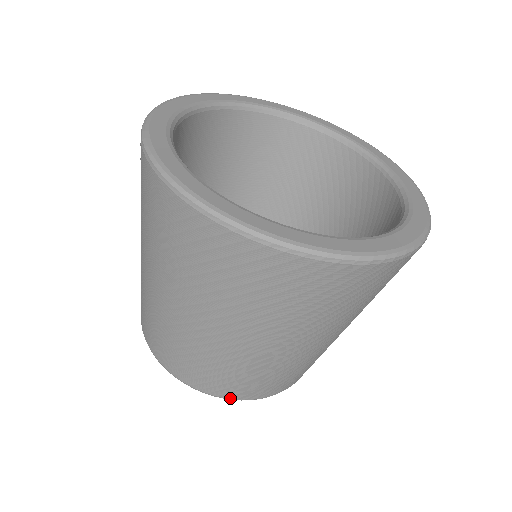
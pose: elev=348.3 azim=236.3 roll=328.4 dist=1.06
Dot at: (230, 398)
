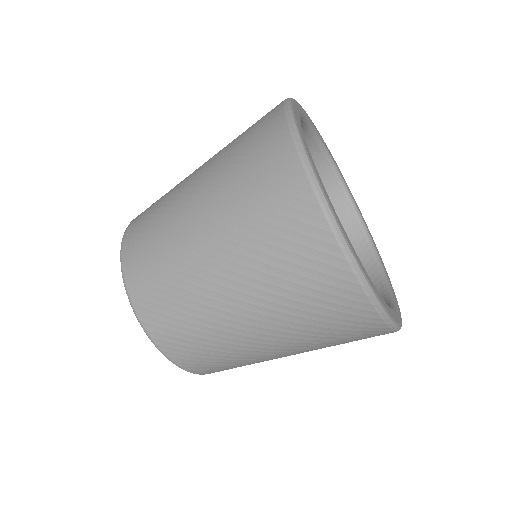
Dot at: (182, 367)
